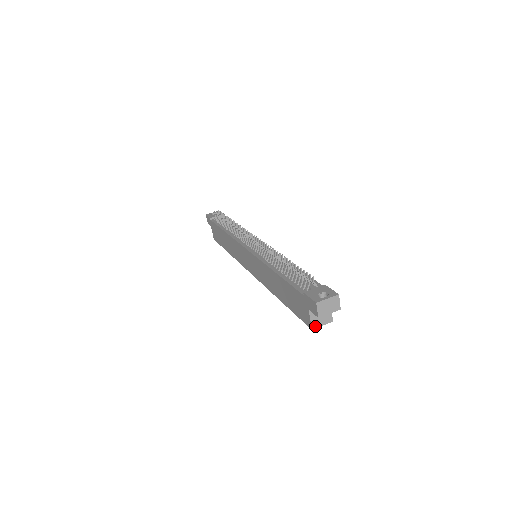
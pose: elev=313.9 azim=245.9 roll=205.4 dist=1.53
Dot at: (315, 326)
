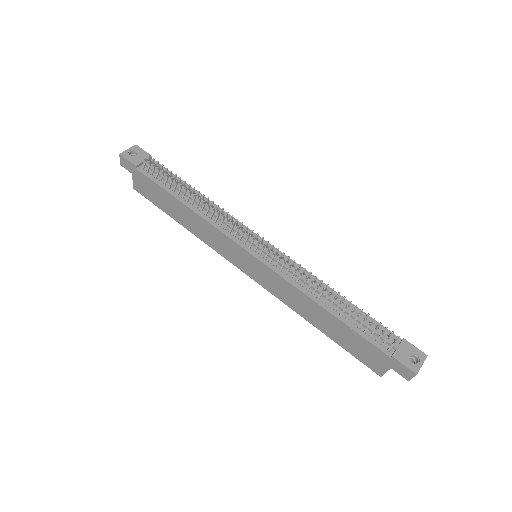
Dot at: (384, 373)
